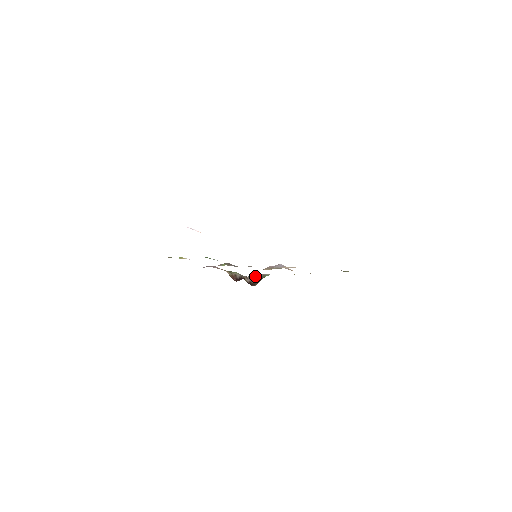
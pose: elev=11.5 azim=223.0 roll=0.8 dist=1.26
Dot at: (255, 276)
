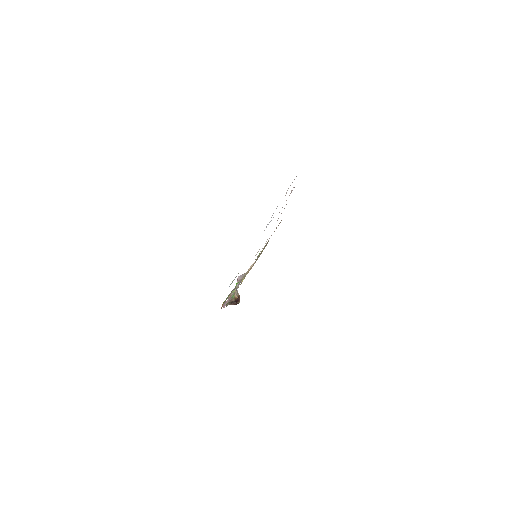
Dot at: occluded
